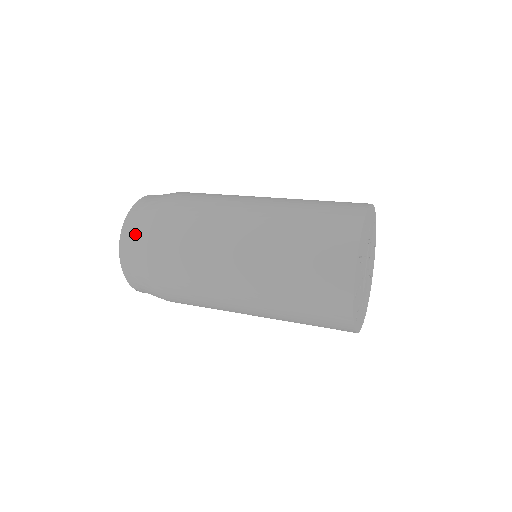
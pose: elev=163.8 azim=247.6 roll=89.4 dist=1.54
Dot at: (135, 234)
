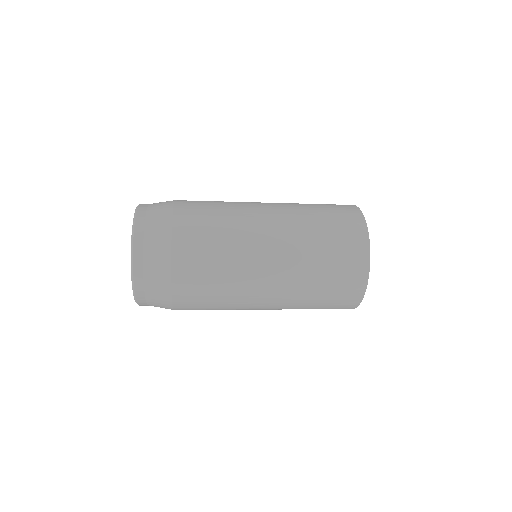
Dot at: (155, 213)
